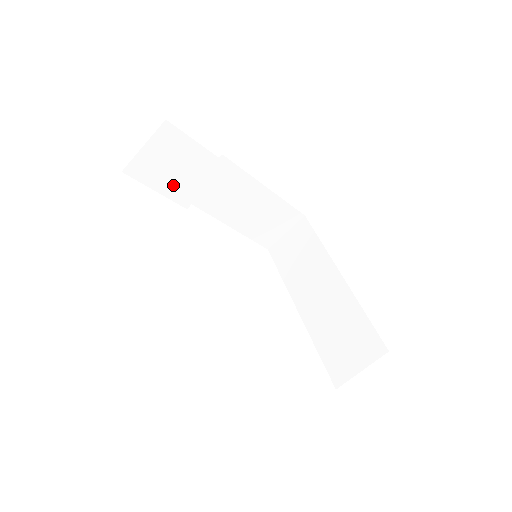
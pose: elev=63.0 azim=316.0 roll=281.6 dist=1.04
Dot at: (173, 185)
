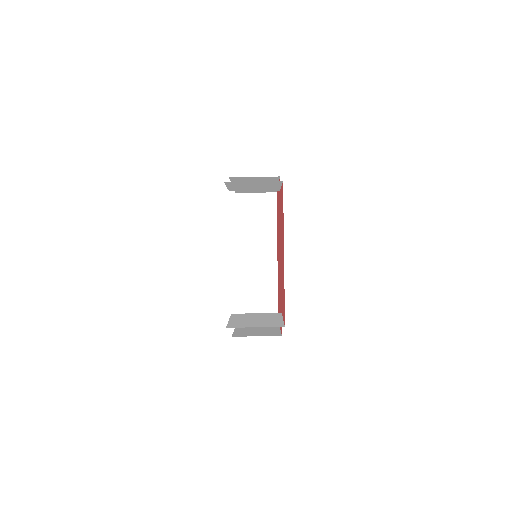
Dot at: (240, 187)
